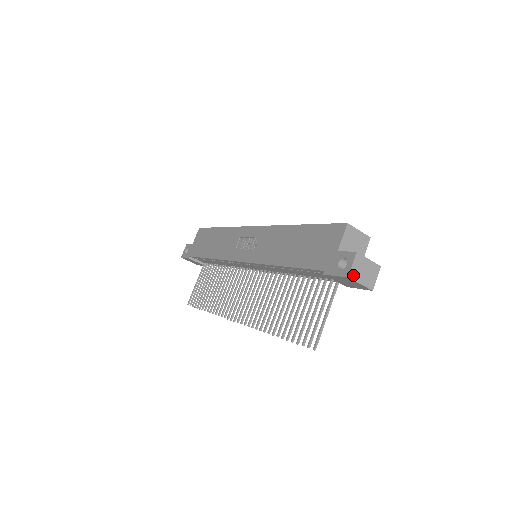
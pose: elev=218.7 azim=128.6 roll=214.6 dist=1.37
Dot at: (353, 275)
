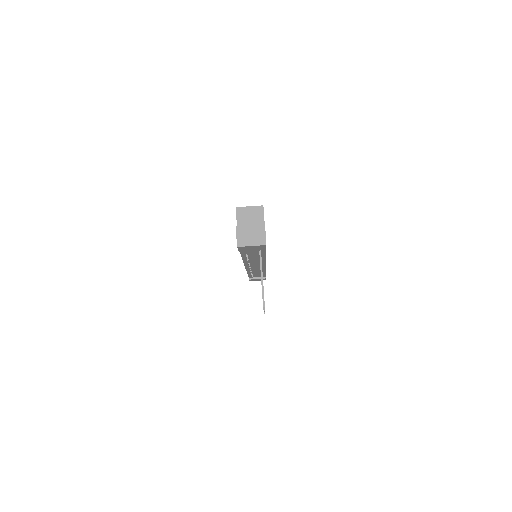
Dot at: (241, 243)
